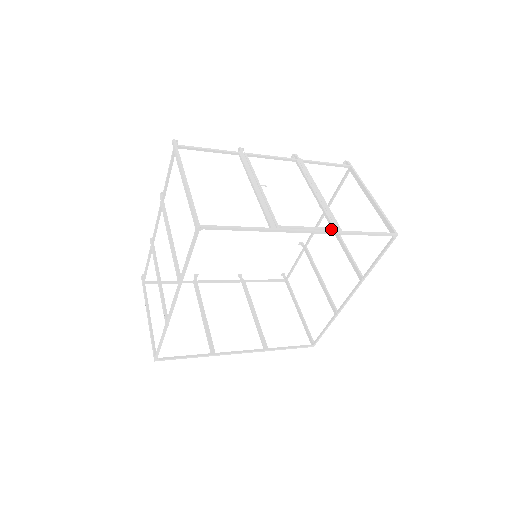
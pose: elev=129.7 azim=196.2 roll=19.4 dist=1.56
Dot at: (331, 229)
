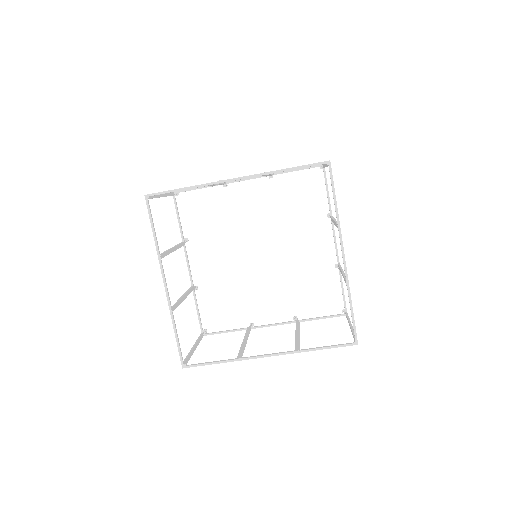
Dot at: (258, 174)
